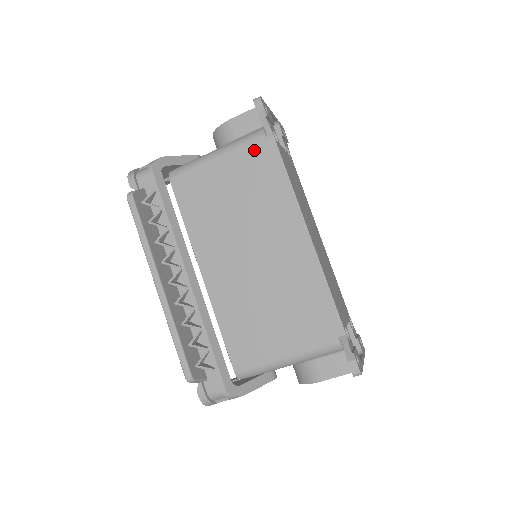
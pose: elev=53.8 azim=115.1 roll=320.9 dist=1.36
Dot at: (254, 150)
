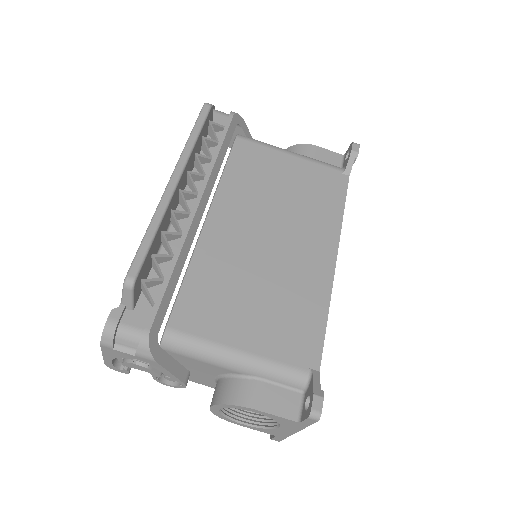
Dot at: (327, 173)
